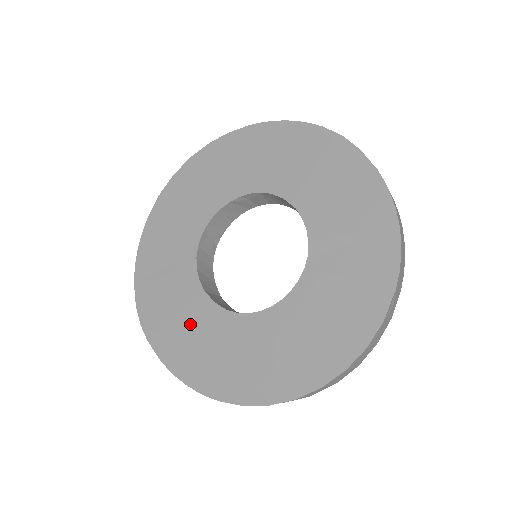
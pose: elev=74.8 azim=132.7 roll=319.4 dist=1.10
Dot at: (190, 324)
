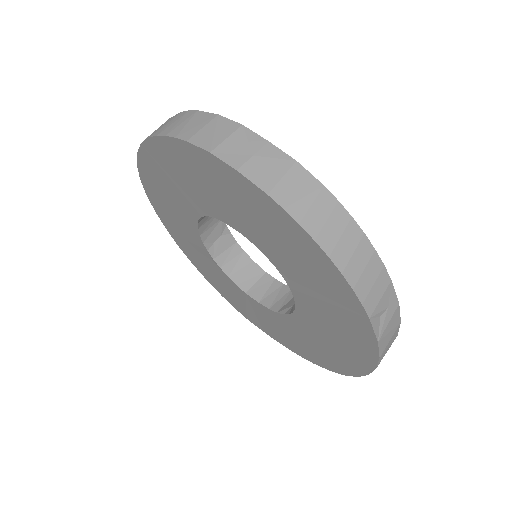
Dot at: (258, 314)
